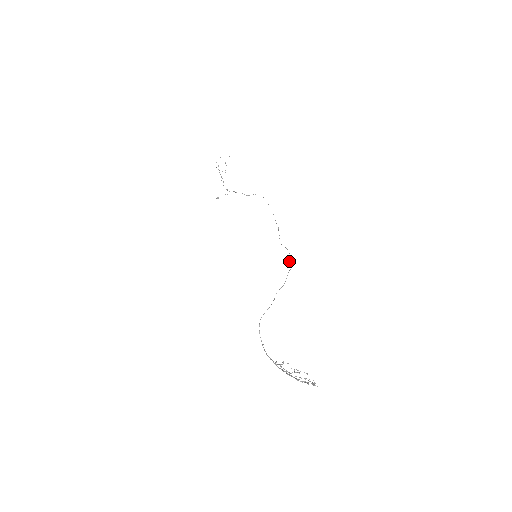
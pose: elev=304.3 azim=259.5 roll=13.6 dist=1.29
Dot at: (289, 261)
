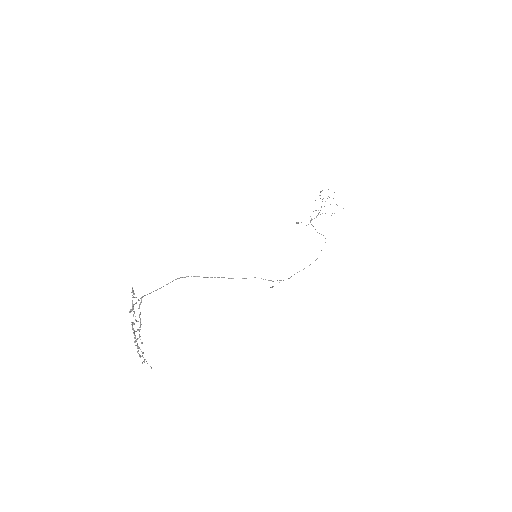
Dot at: occluded
